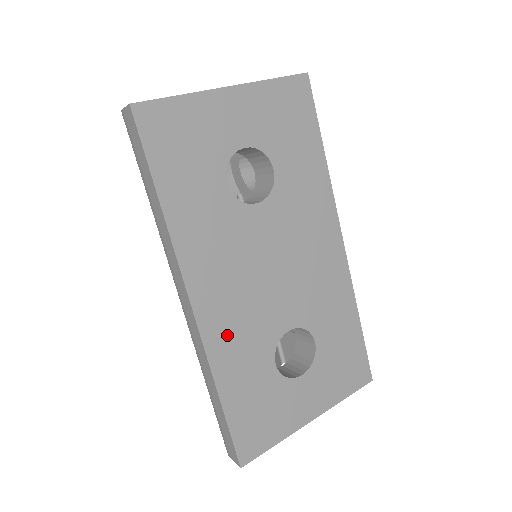
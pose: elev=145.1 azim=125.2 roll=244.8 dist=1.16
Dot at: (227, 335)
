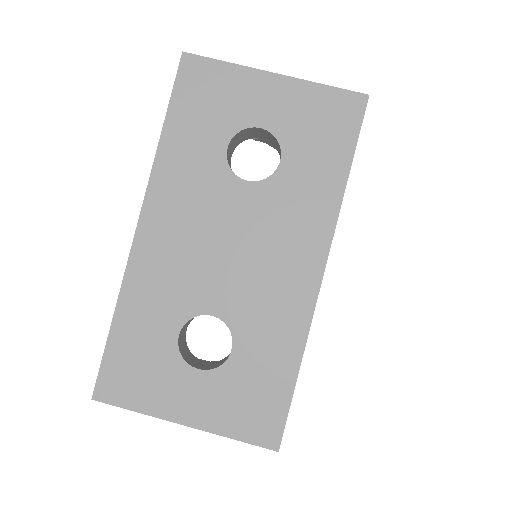
Dot at: (151, 272)
